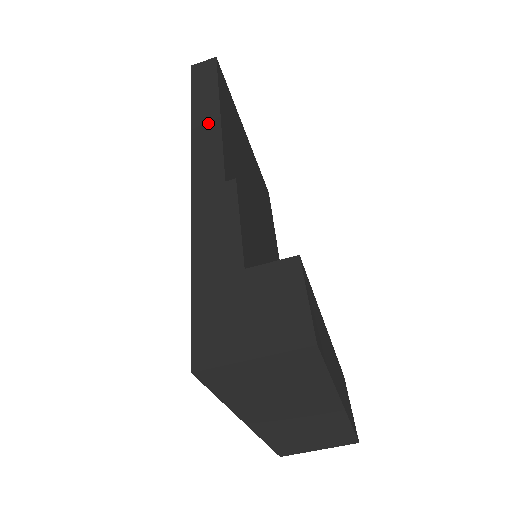
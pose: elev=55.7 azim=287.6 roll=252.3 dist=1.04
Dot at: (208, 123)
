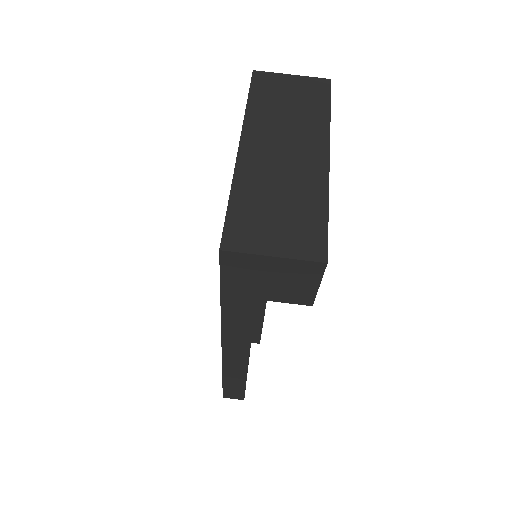
Dot at: occluded
